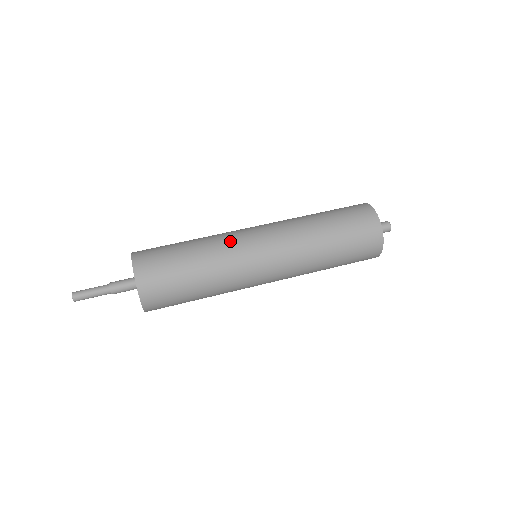
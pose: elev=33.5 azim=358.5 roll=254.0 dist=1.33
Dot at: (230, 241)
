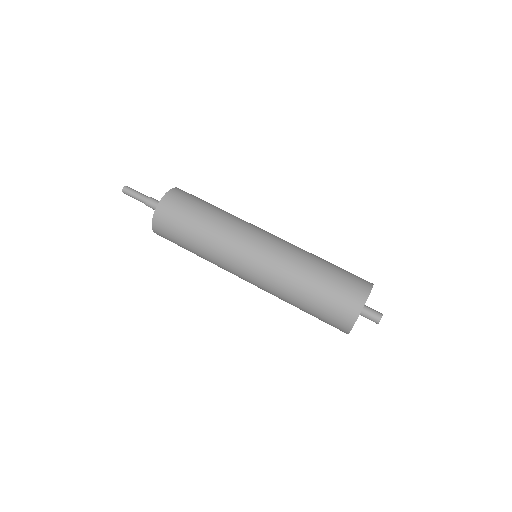
Dot at: (245, 222)
